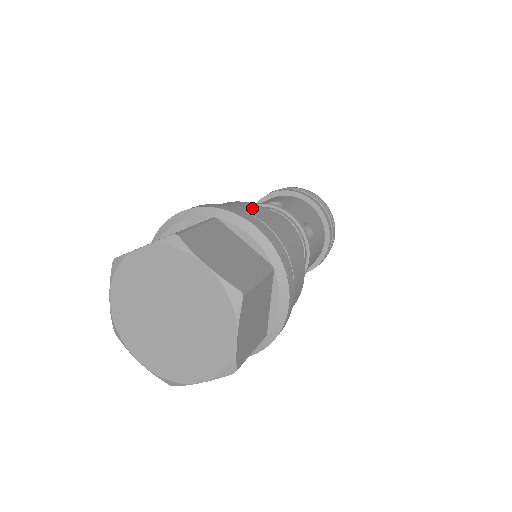
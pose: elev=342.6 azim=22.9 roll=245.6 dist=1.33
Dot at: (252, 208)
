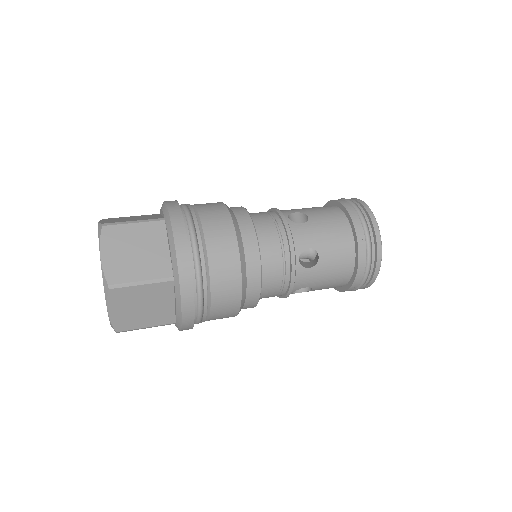
Dot at: occluded
